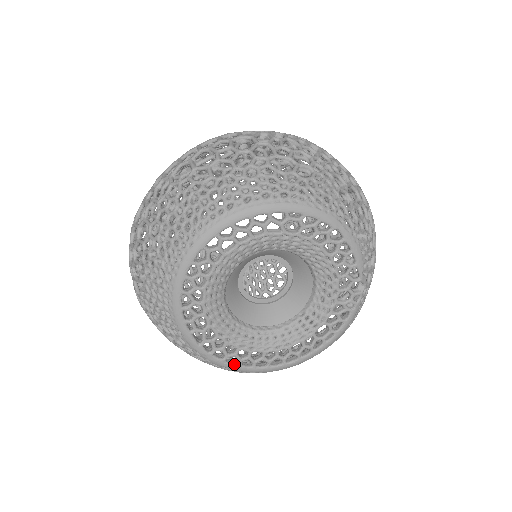
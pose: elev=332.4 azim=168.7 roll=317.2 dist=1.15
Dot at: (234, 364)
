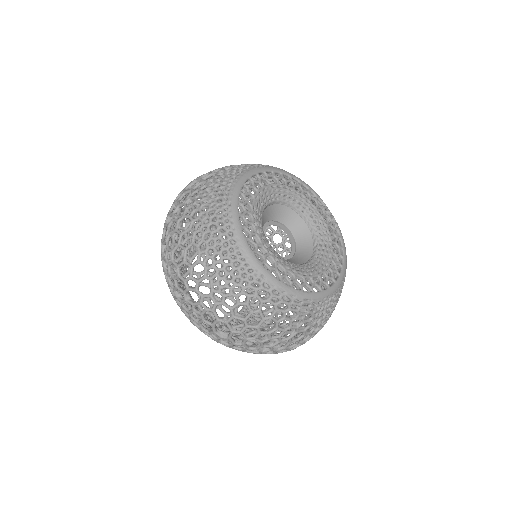
Dot at: (310, 292)
